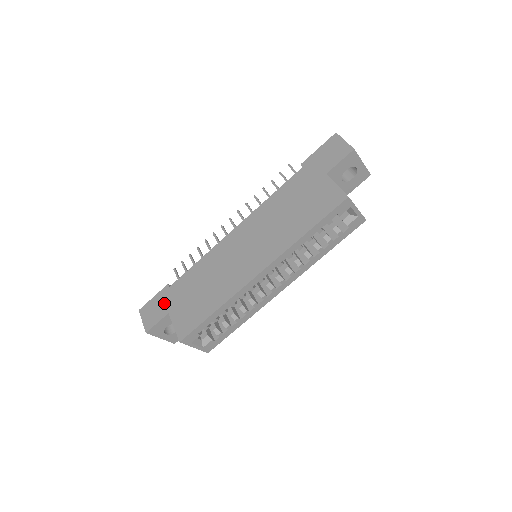
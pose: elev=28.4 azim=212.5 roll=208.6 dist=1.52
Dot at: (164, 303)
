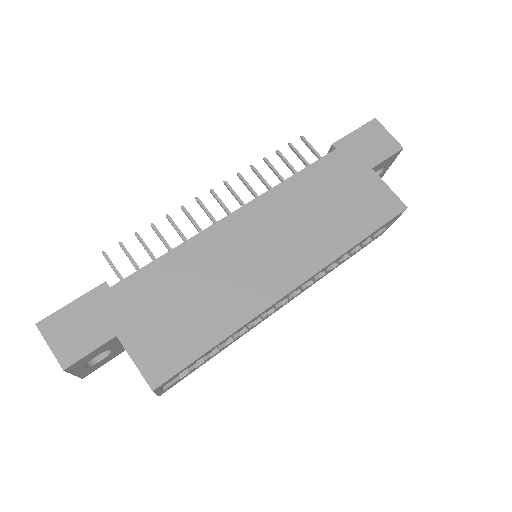
Dot at: (102, 316)
